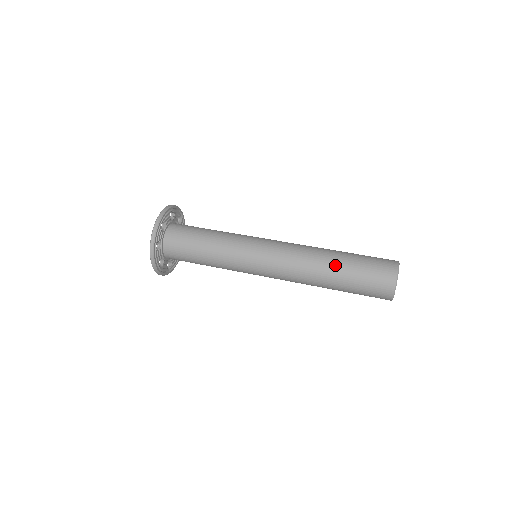
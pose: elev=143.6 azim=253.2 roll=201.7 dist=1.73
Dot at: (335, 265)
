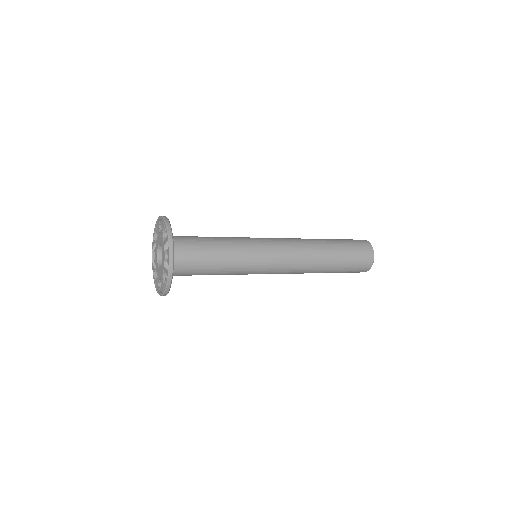
Dot at: (325, 239)
